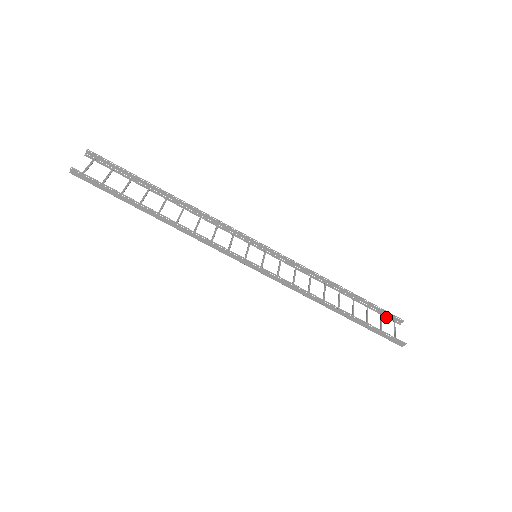
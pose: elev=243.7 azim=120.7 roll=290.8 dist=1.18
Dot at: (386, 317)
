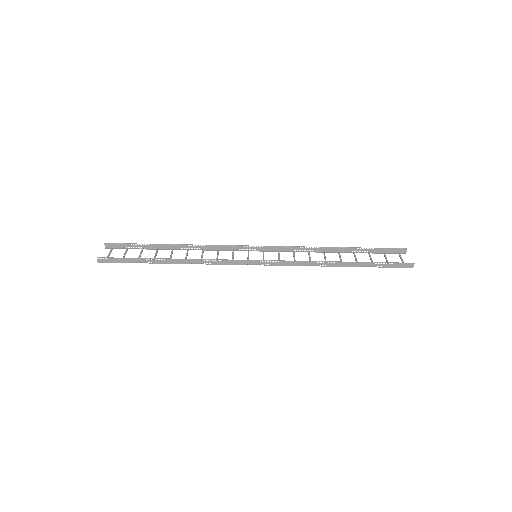
Dot at: (390, 253)
